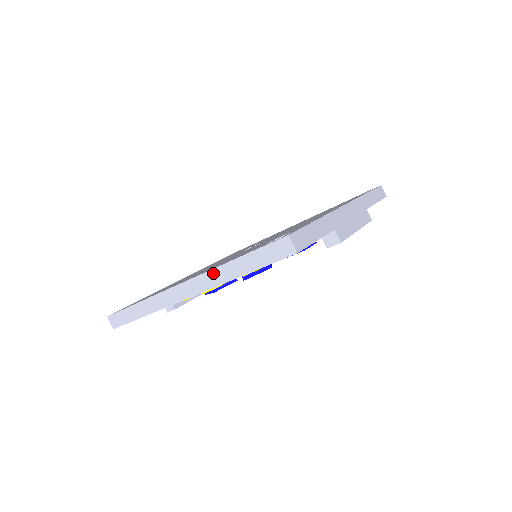
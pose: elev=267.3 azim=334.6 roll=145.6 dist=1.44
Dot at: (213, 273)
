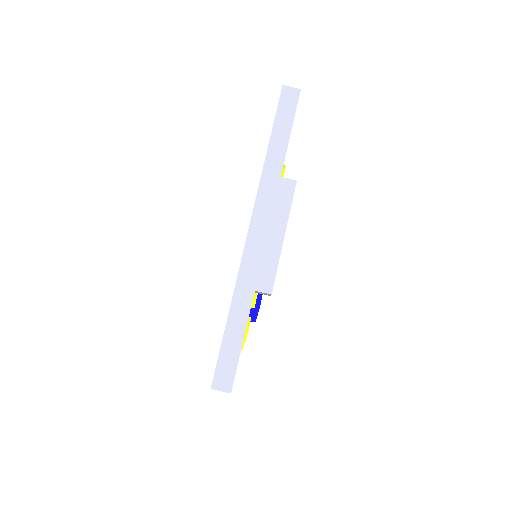
Dot at: occluded
